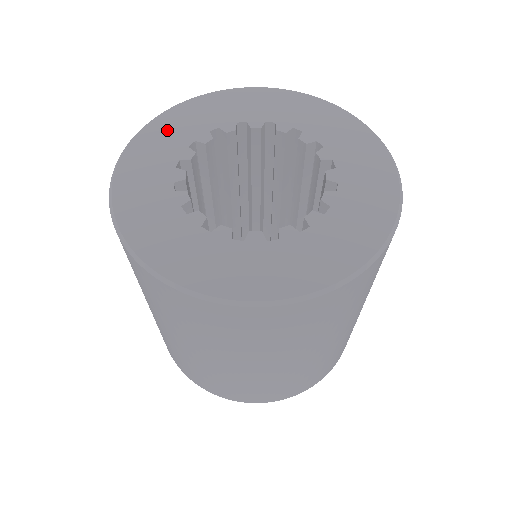
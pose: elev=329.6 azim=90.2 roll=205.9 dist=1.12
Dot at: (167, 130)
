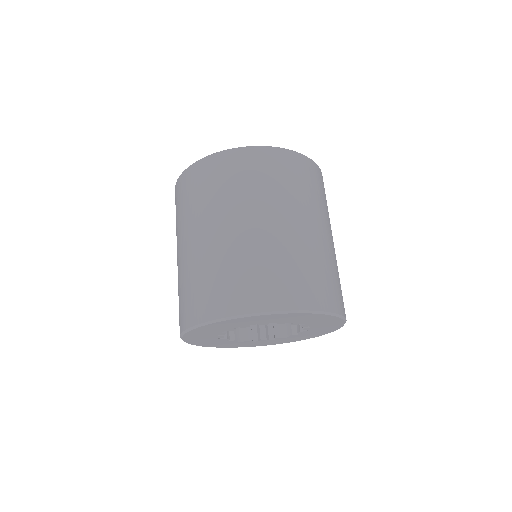
Dot at: (204, 331)
